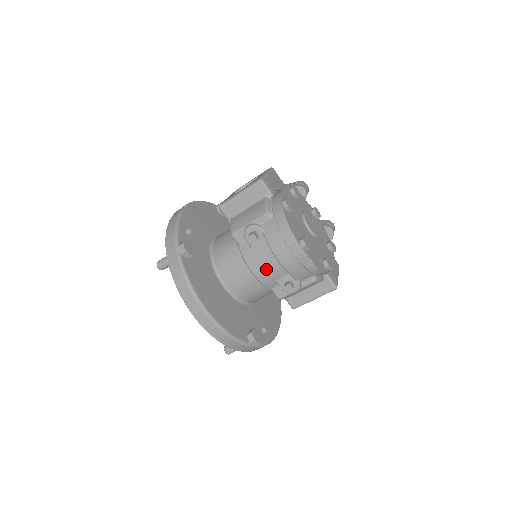
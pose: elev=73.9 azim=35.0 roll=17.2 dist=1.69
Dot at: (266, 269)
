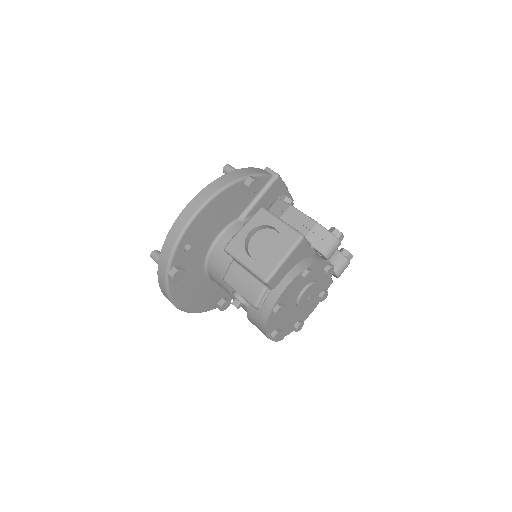
Dot at: occluded
